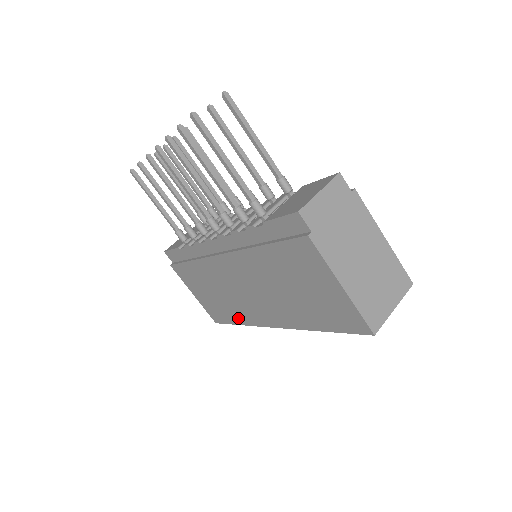
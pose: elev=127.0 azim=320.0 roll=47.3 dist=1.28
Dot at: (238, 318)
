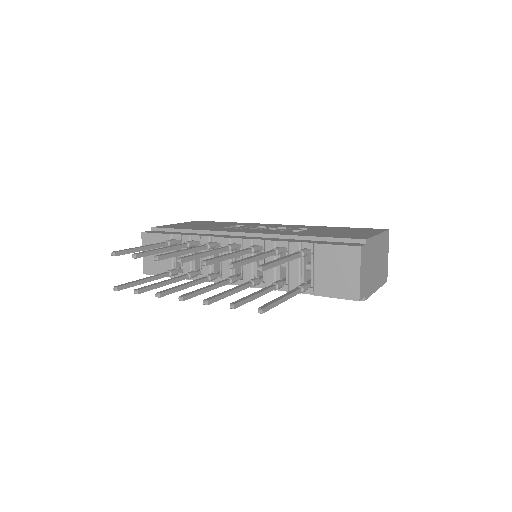
Dot at: occluded
